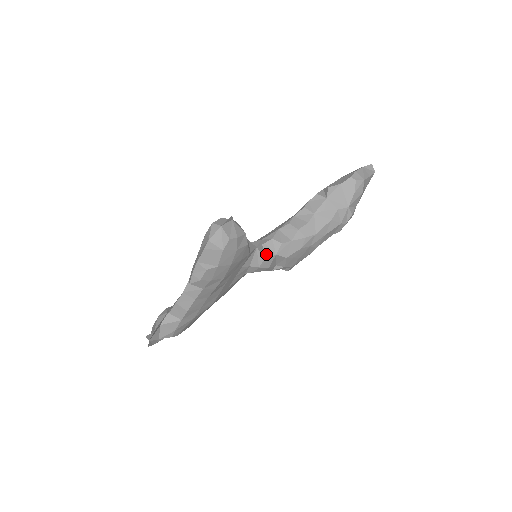
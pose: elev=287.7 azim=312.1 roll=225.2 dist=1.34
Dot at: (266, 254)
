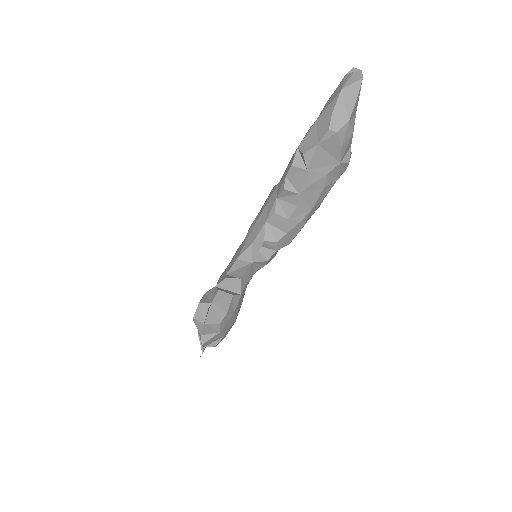
Dot at: (265, 256)
